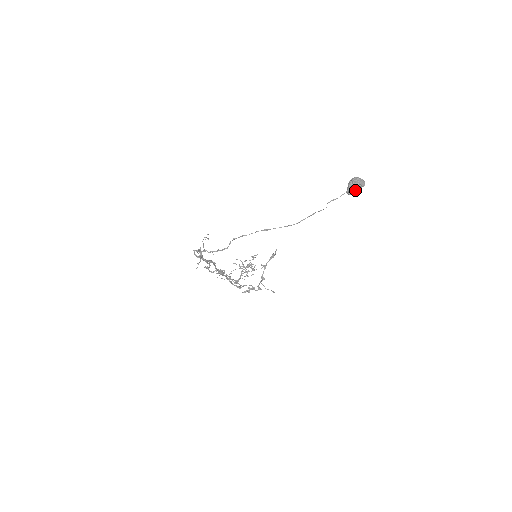
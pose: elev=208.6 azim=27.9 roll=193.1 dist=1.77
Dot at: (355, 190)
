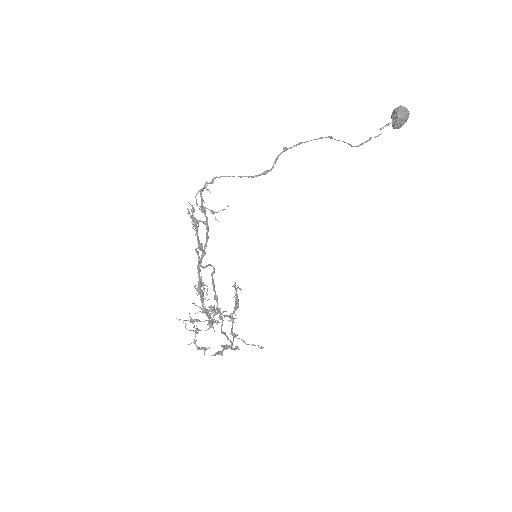
Dot at: (404, 119)
